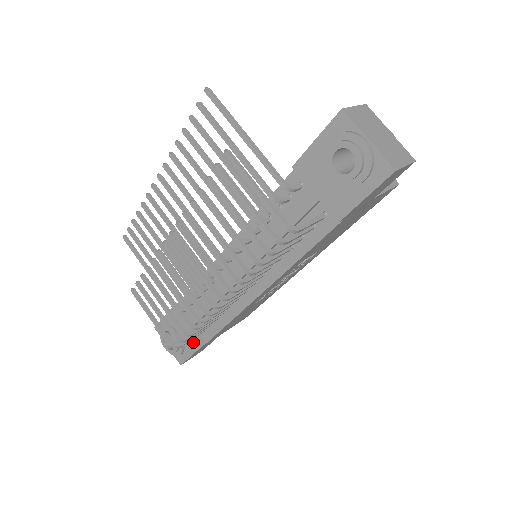
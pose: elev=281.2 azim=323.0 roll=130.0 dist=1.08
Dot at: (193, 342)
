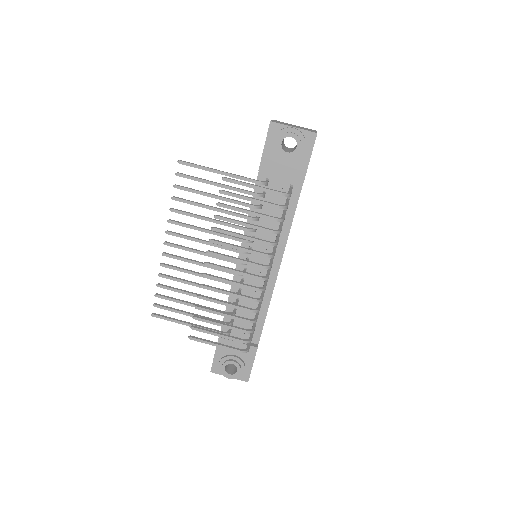
Dot at: (249, 351)
